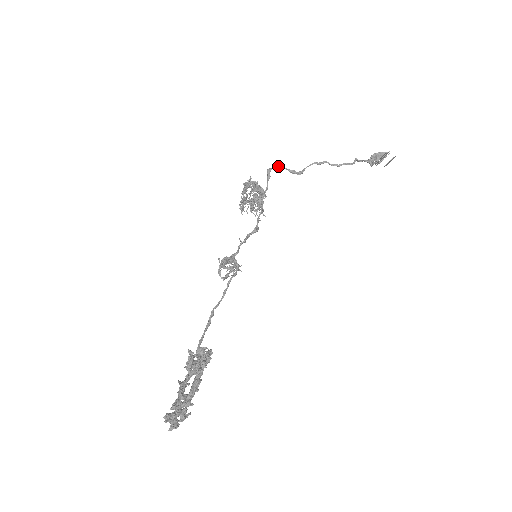
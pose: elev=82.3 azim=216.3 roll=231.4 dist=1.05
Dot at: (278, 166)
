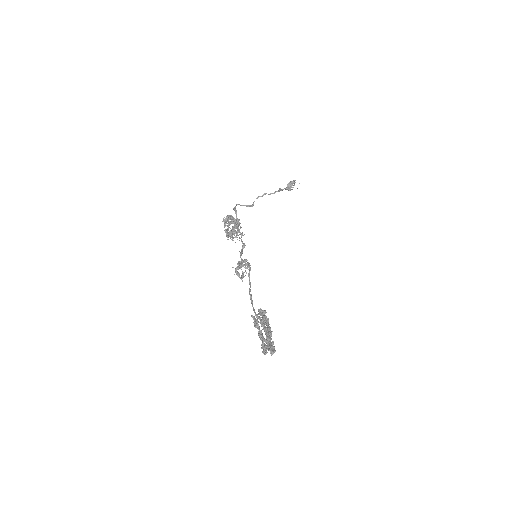
Dot at: occluded
